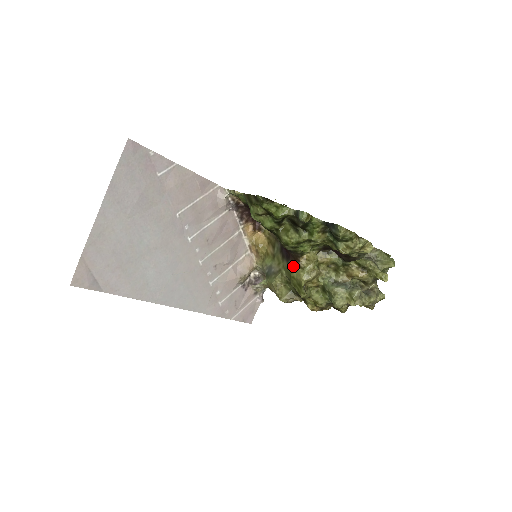
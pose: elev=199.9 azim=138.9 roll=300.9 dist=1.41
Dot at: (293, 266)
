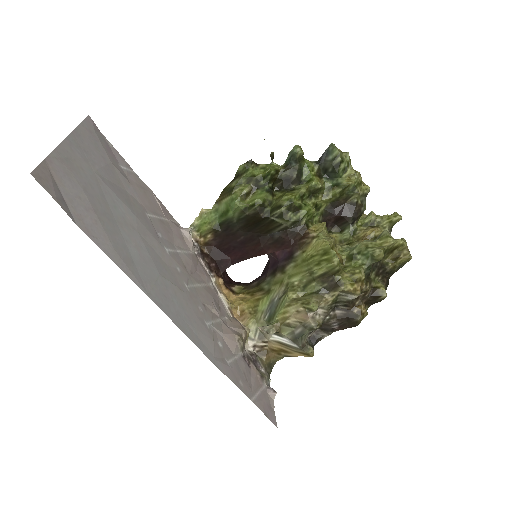
Dot at: (304, 248)
